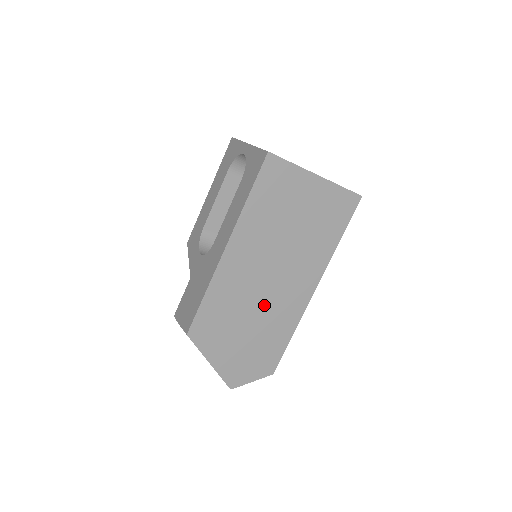
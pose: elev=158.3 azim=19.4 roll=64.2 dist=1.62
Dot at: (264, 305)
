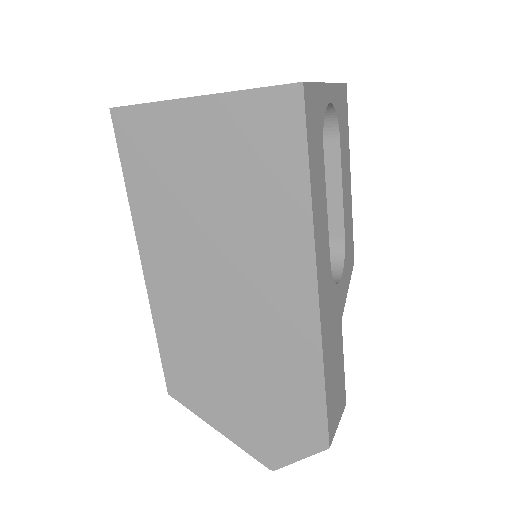
Dot at: (244, 336)
